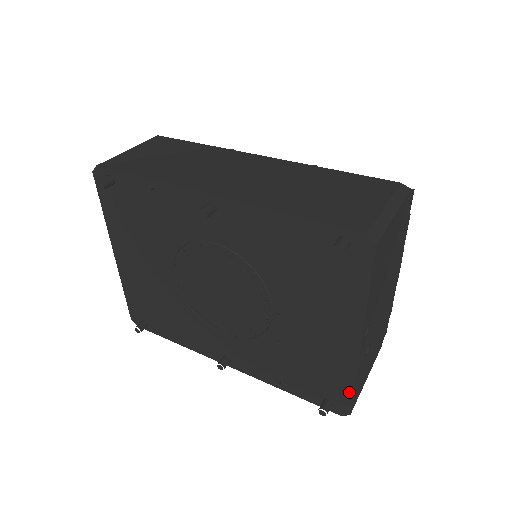
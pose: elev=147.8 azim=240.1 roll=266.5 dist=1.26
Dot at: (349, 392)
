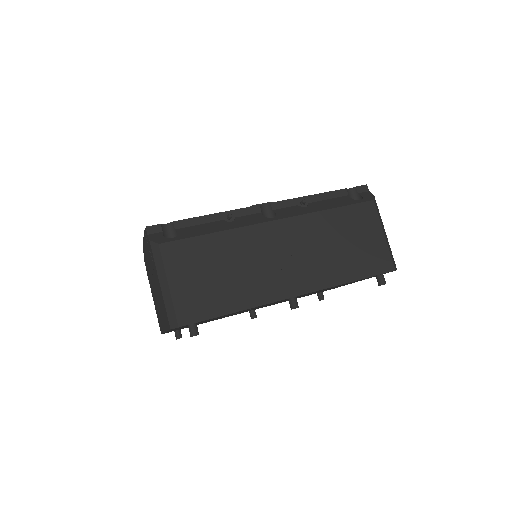
Dot at: occluded
